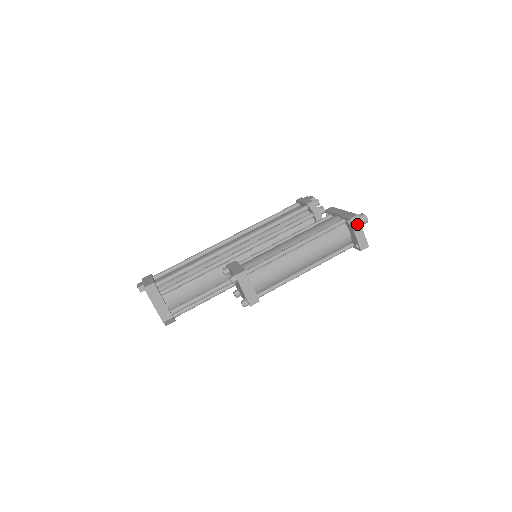
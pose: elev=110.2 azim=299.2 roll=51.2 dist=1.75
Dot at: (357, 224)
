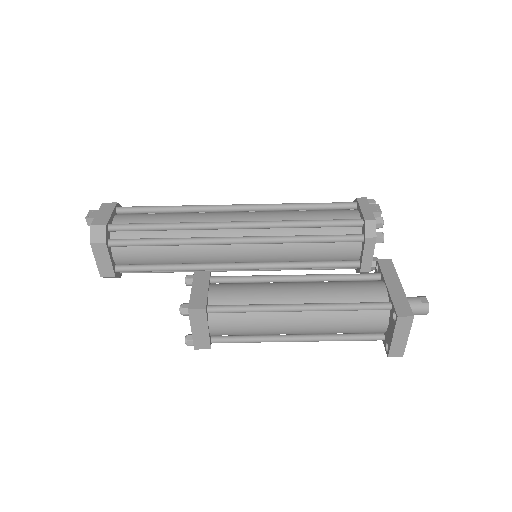
Dot at: (404, 326)
